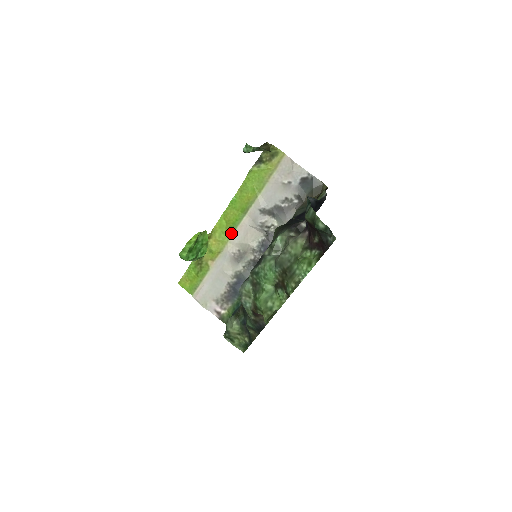
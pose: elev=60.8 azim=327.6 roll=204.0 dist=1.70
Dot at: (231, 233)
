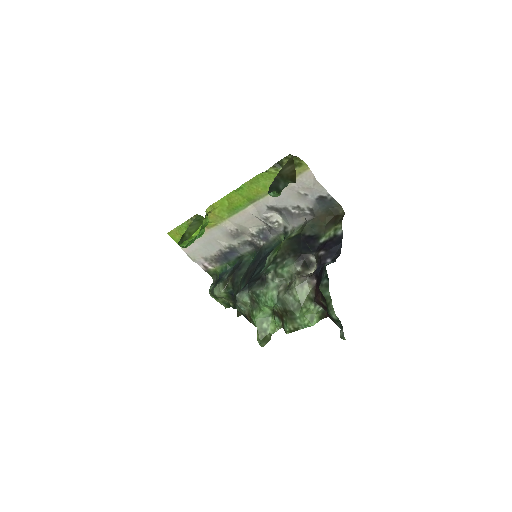
Dot at: (232, 214)
